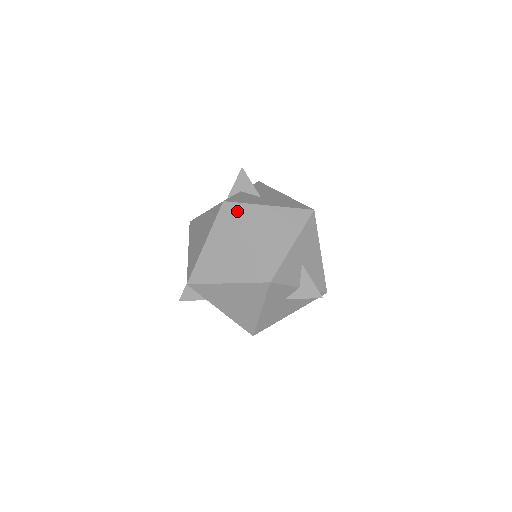
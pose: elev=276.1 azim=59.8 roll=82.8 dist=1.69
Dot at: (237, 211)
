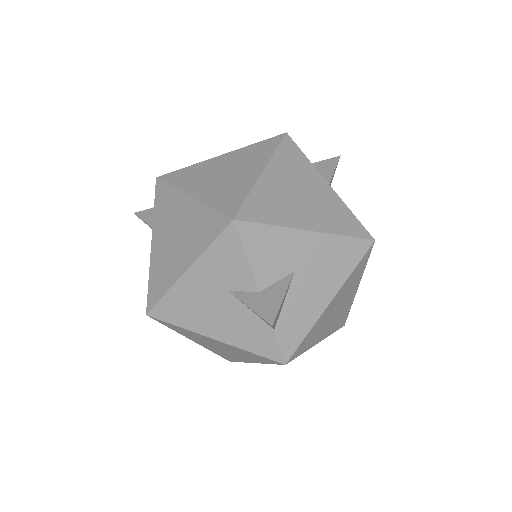
Dot at: (289, 150)
